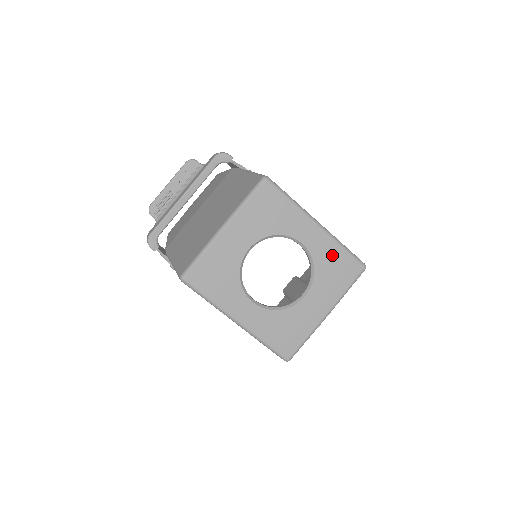
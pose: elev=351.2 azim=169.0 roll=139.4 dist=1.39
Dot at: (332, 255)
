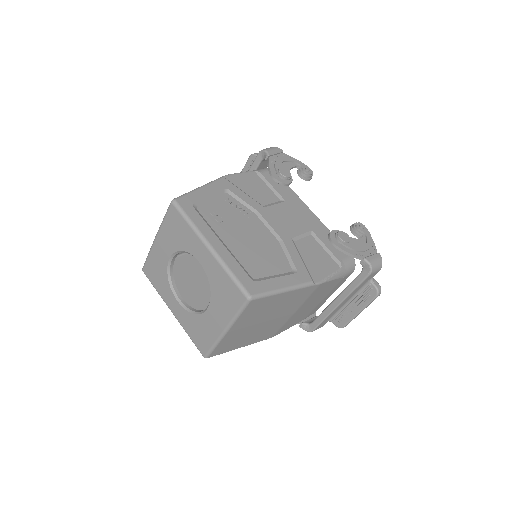
Dot at: (221, 279)
